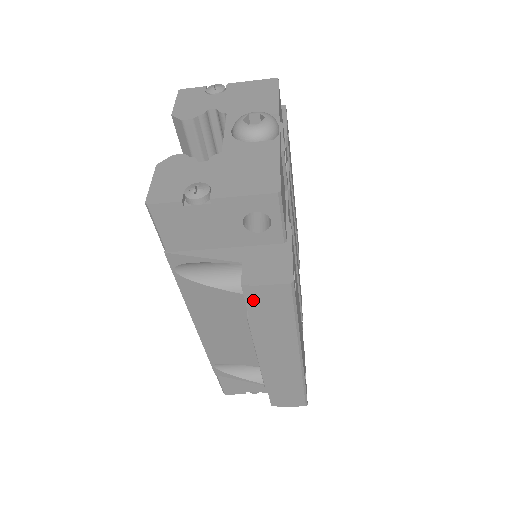
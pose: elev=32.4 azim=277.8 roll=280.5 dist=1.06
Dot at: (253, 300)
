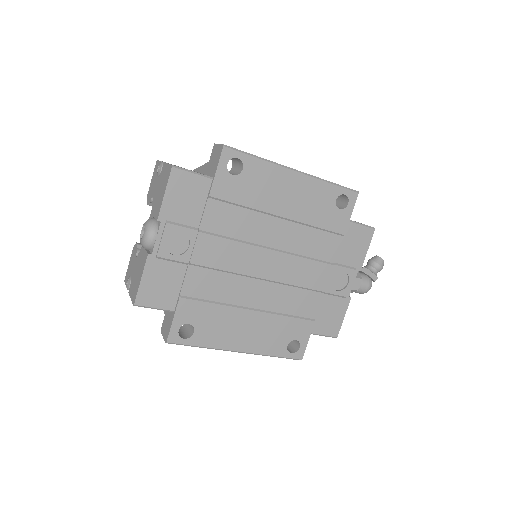
Dot at: occluded
